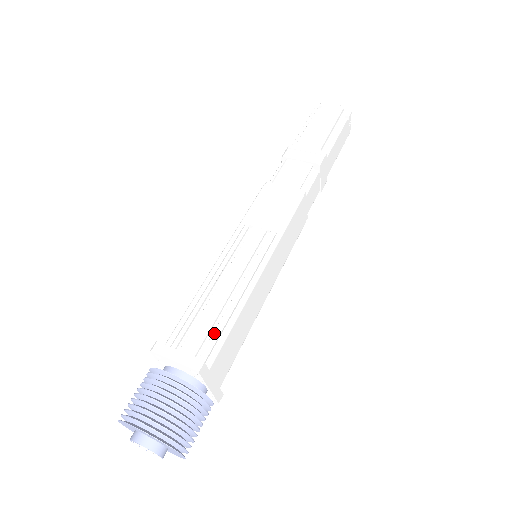
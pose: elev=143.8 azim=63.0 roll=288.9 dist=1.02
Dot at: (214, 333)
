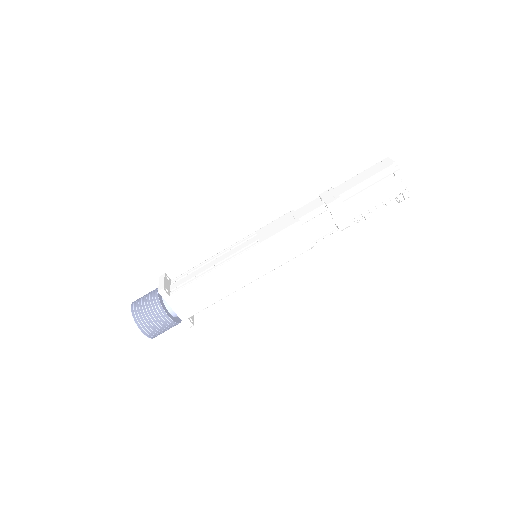
Dot at: (187, 282)
